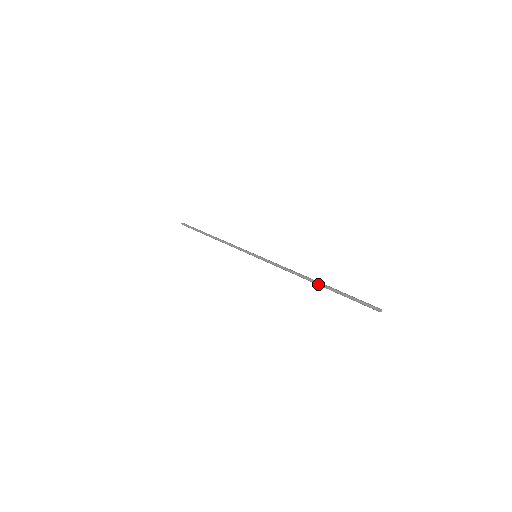
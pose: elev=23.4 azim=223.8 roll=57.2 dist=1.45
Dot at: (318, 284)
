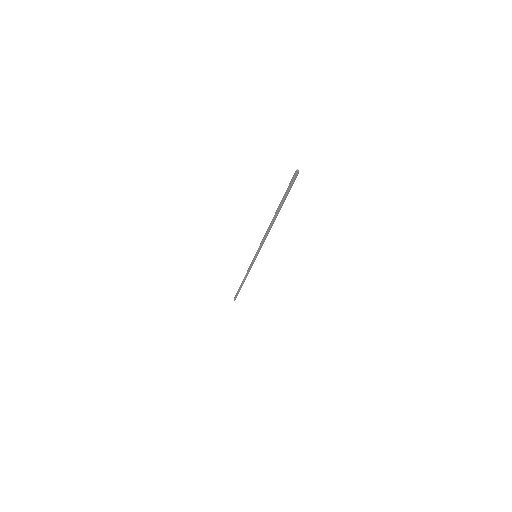
Dot at: (274, 215)
